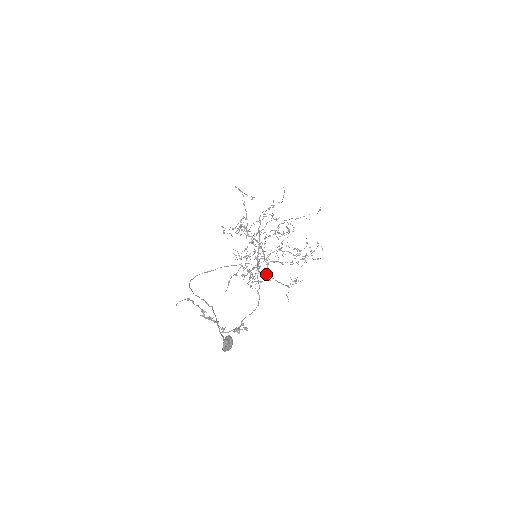
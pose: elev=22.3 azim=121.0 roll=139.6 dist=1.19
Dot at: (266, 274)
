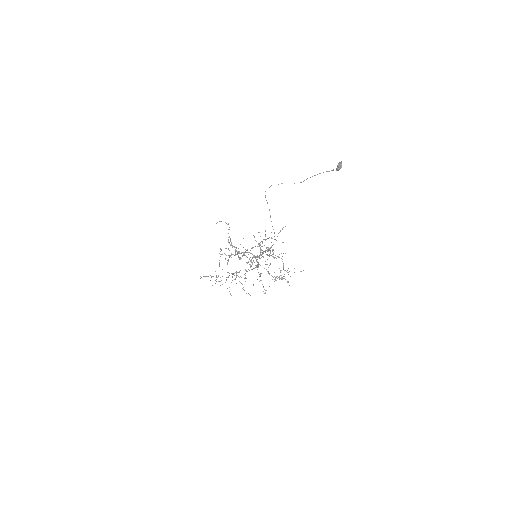
Dot at: occluded
